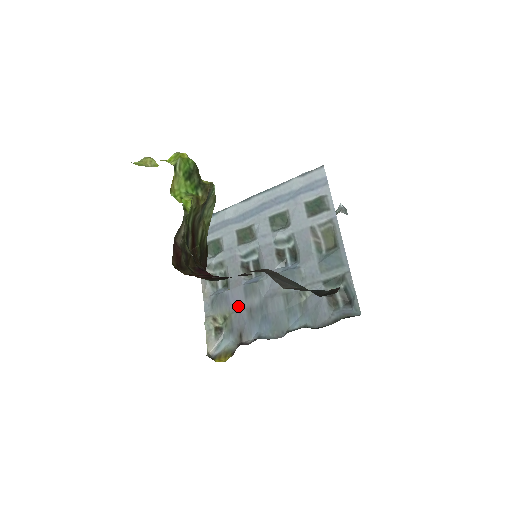
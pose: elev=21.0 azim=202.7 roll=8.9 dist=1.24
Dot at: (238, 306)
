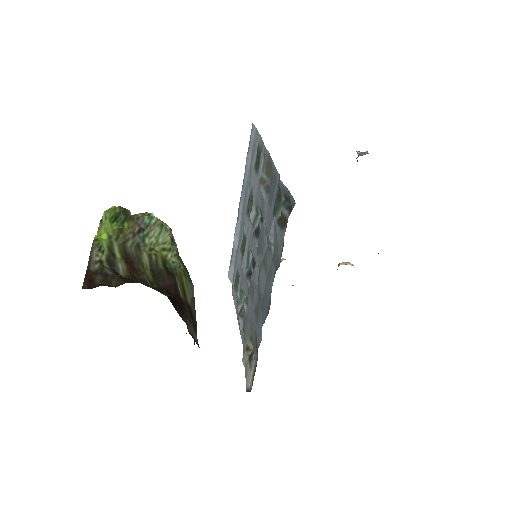
Dot at: occluded
